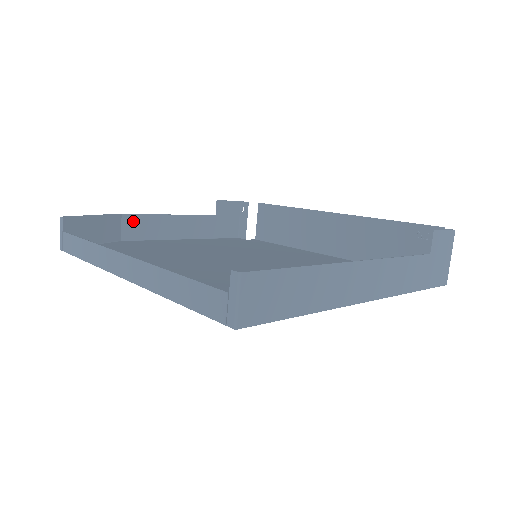
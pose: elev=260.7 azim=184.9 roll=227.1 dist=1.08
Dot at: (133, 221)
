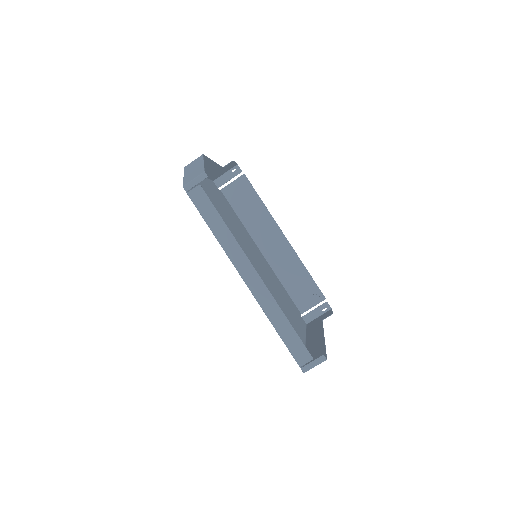
Dot at: occluded
